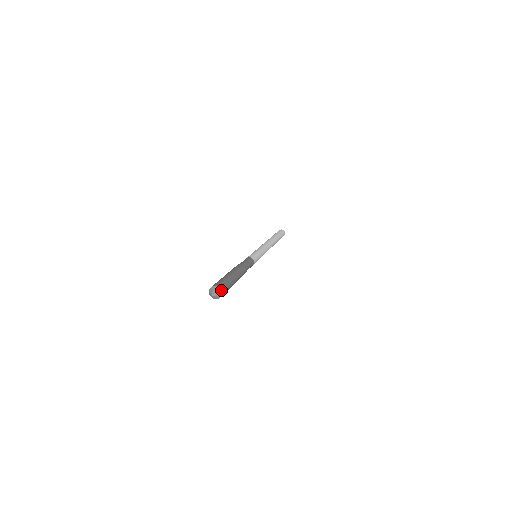
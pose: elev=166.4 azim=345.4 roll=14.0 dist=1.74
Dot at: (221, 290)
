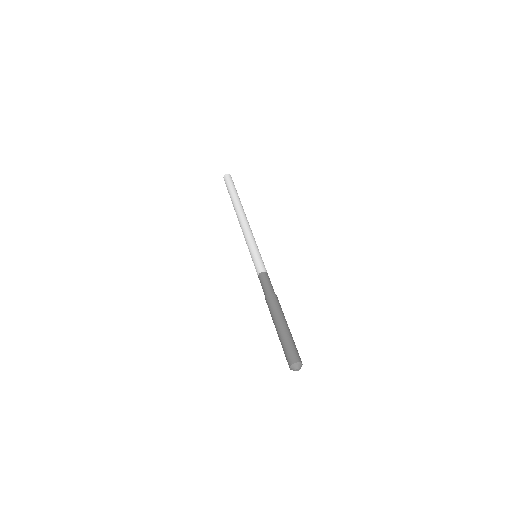
Dot at: (302, 364)
